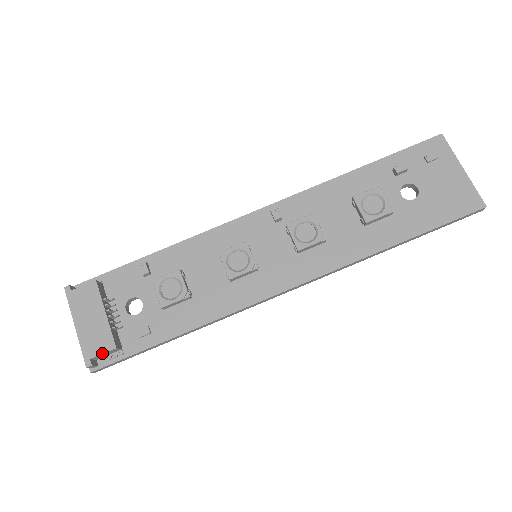
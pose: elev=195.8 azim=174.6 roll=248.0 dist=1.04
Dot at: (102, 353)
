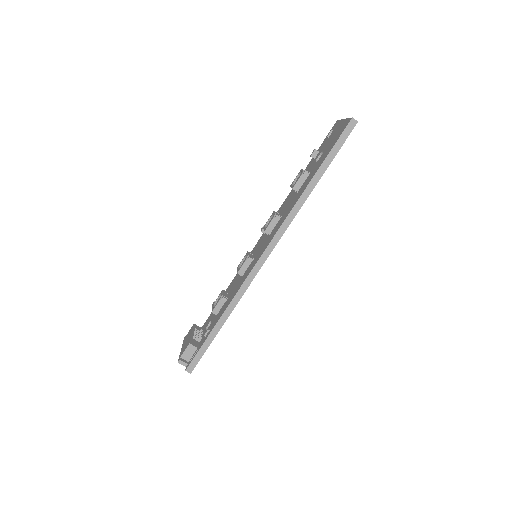
Dot at: (184, 350)
